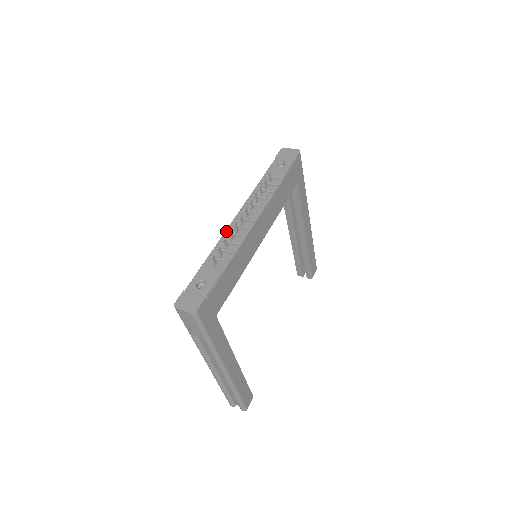
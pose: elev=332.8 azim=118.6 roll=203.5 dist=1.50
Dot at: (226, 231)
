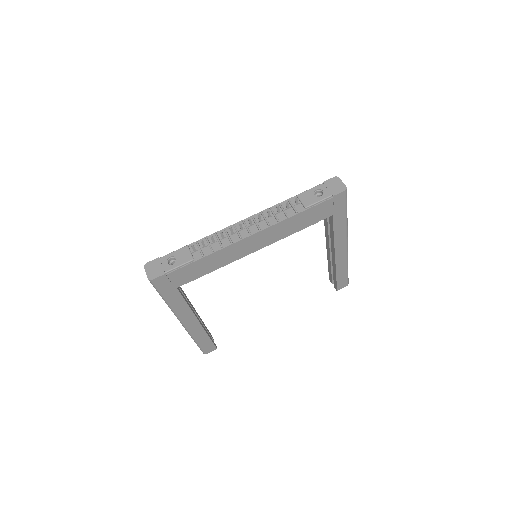
Dot at: (224, 228)
